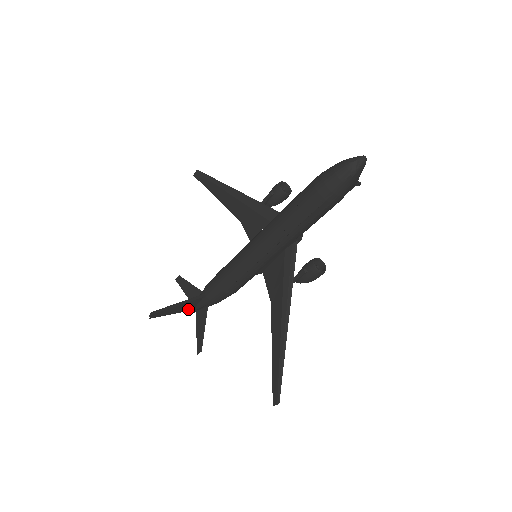
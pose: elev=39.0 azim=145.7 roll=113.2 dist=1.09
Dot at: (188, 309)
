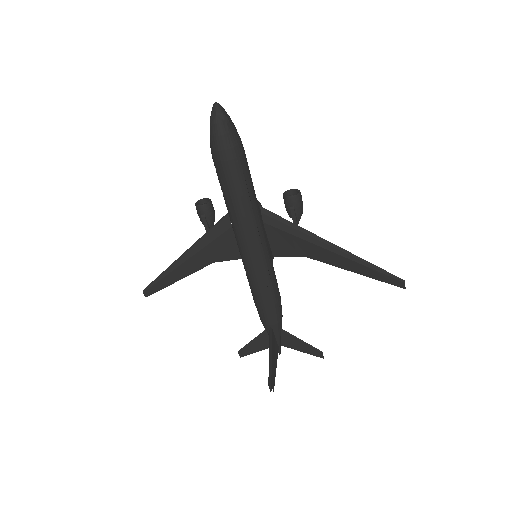
Dot at: (277, 351)
